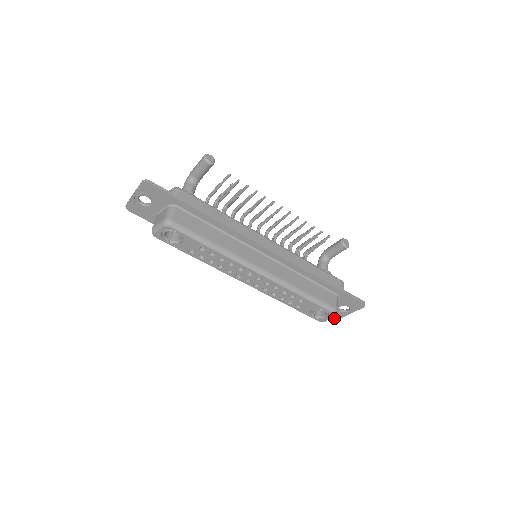
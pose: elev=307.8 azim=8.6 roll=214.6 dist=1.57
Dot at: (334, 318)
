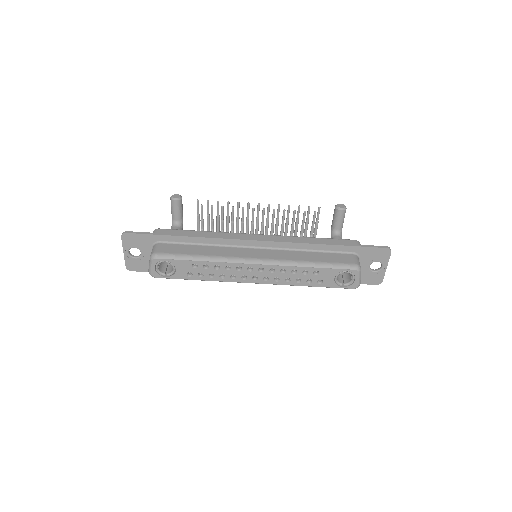
Dot at: (376, 284)
